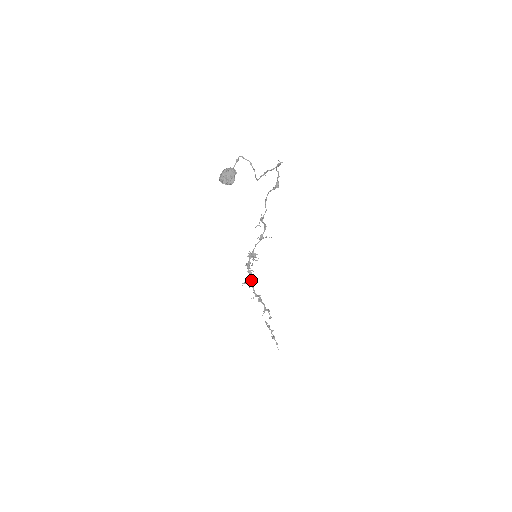
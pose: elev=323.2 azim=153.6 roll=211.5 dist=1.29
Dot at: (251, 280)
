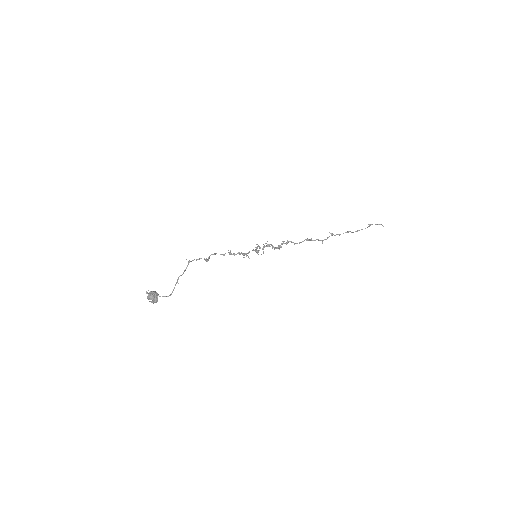
Dot at: (279, 248)
